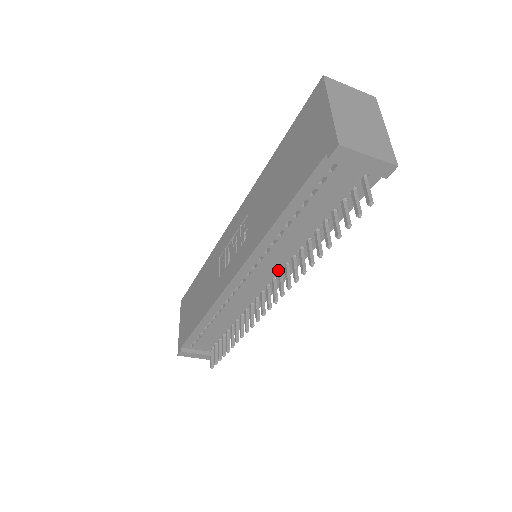
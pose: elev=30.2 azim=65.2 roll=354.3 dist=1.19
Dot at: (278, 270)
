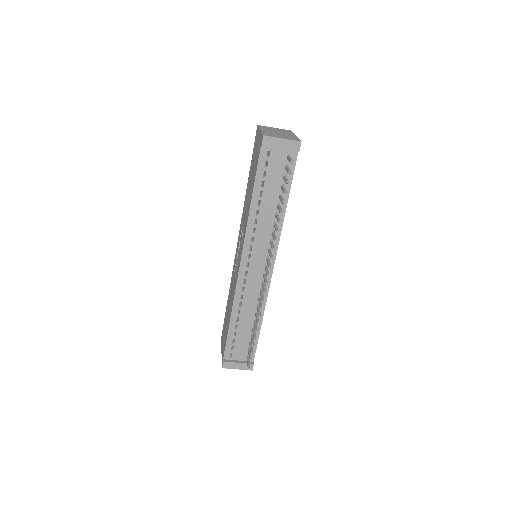
Dot at: (267, 248)
